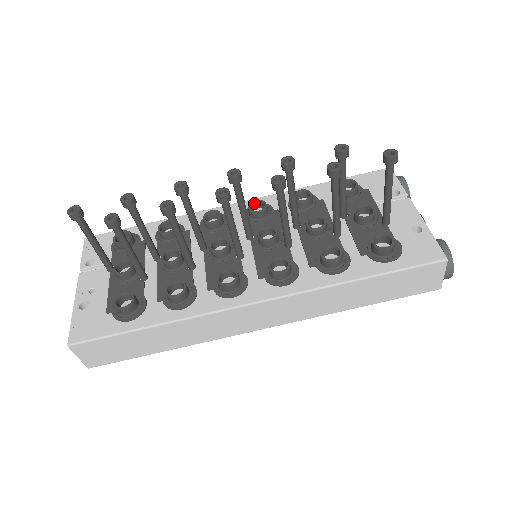
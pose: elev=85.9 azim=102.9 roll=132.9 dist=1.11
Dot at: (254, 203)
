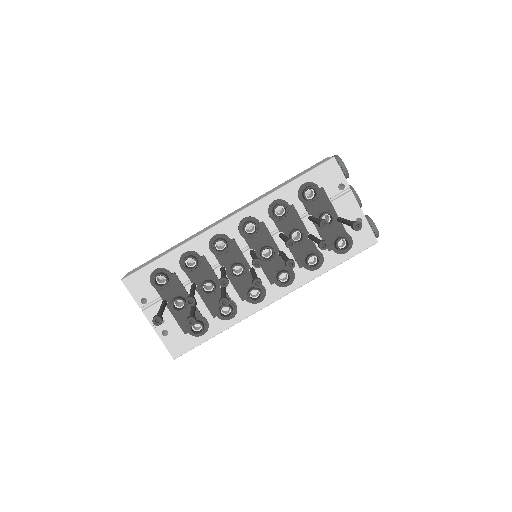
Dot at: occluded
